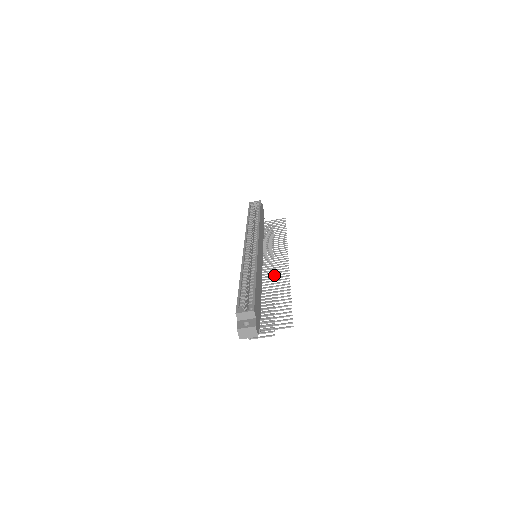
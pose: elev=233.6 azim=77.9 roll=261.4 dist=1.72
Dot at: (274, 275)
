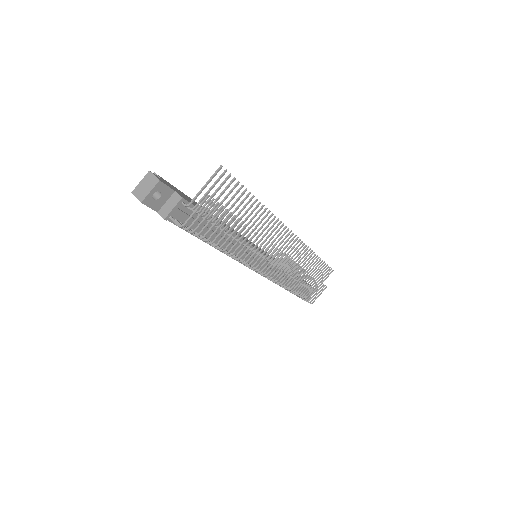
Dot at: (266, 237)
